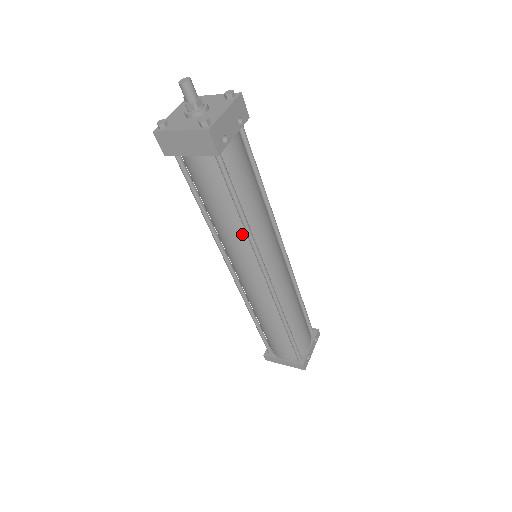
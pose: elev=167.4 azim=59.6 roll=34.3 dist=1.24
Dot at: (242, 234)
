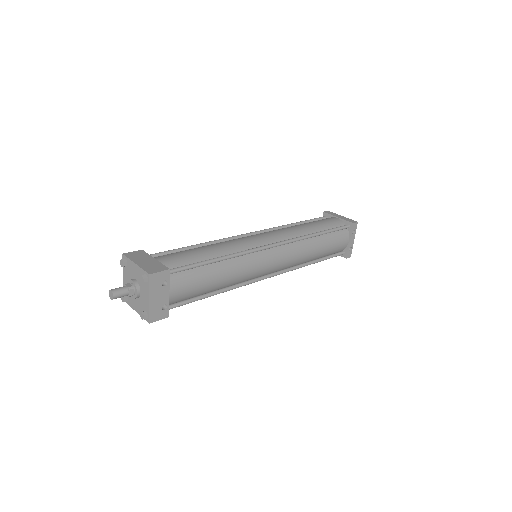
Dot at: occluded
